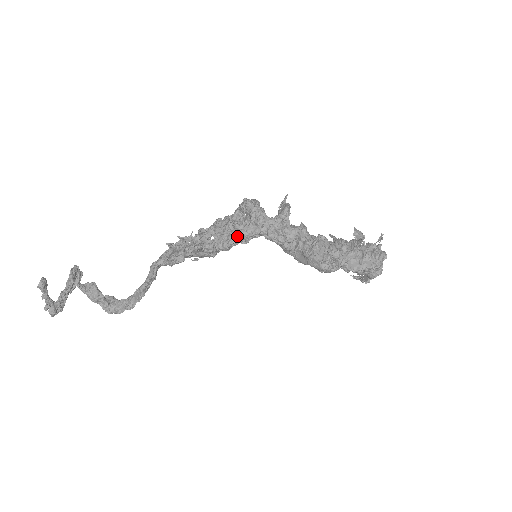
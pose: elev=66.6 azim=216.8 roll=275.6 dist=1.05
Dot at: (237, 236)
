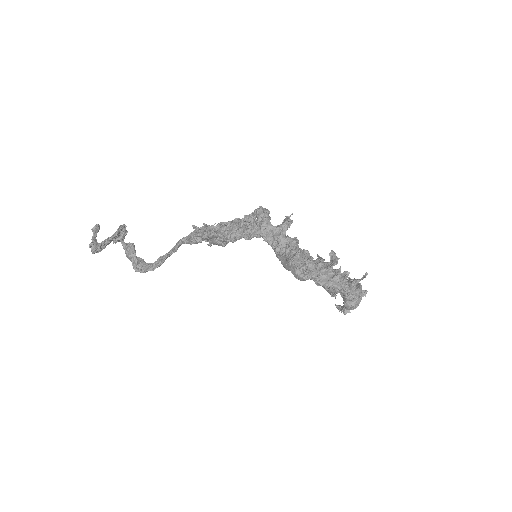
Dot at: (243, 232)
